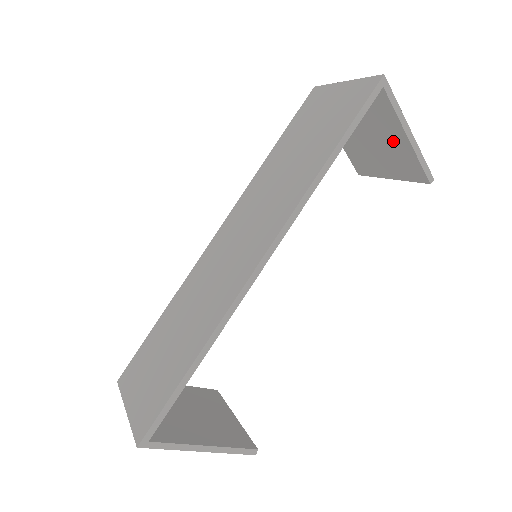
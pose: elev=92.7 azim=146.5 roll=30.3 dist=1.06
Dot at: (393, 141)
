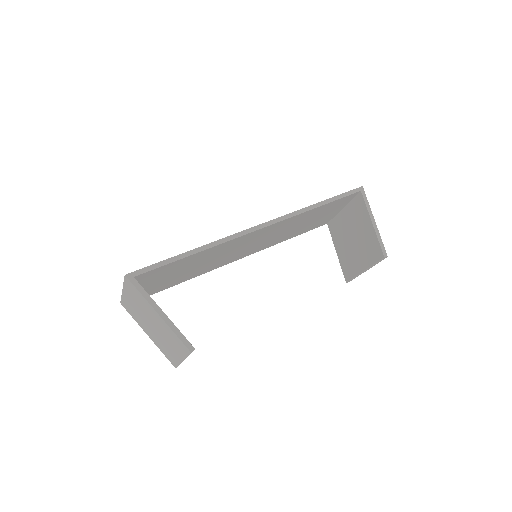
Dot at: (365, 232)
